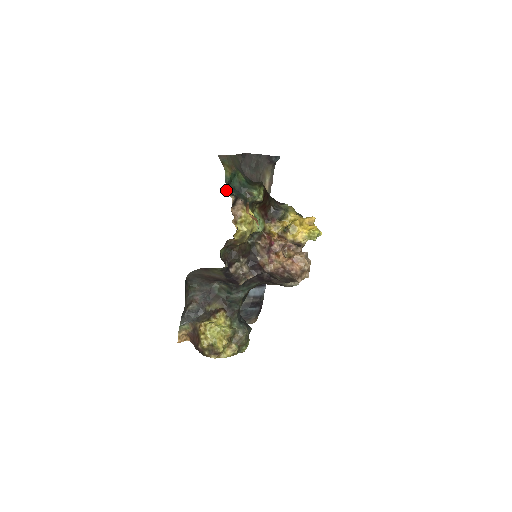
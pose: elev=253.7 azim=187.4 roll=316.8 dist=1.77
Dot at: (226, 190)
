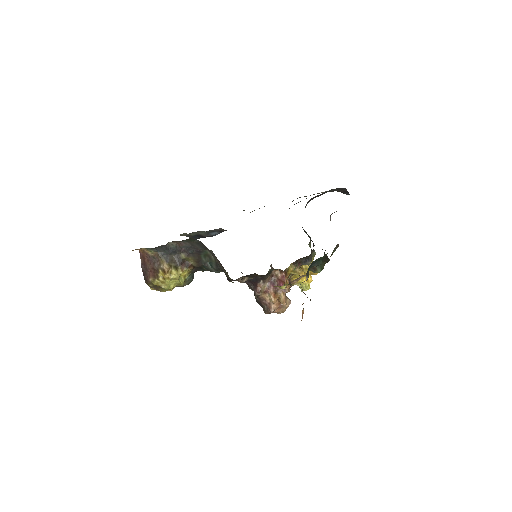
Dot at: (309, 268)
